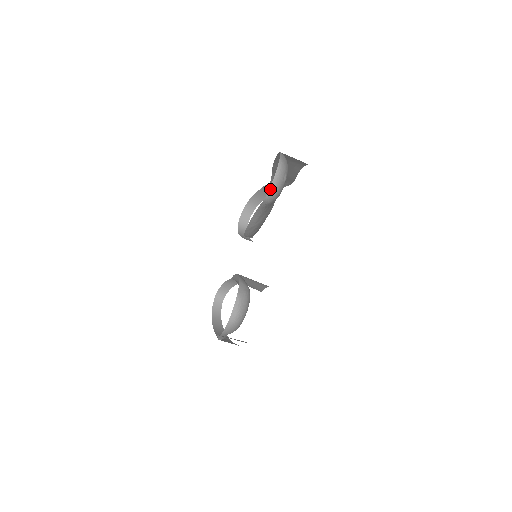
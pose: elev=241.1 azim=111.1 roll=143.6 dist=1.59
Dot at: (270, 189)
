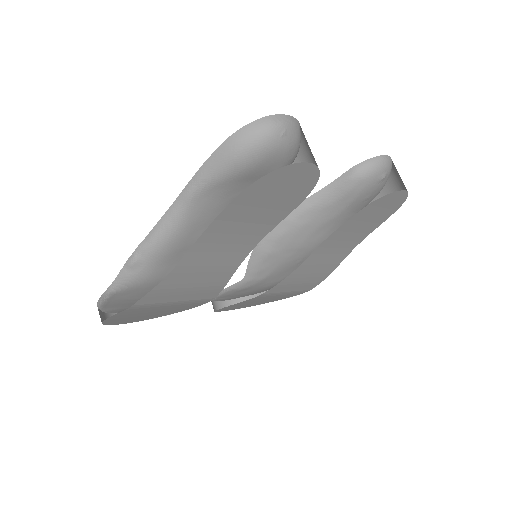
Dot at: (371, 159)
